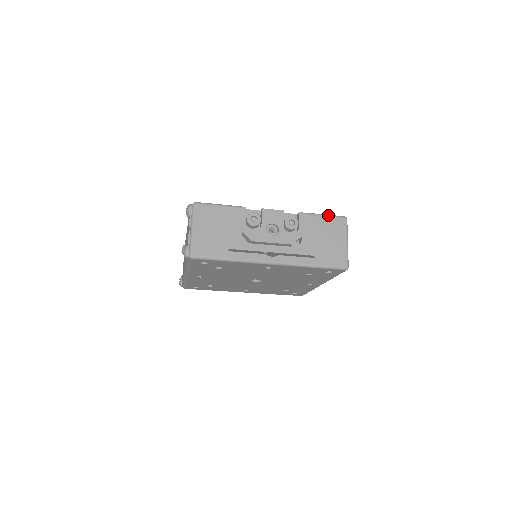
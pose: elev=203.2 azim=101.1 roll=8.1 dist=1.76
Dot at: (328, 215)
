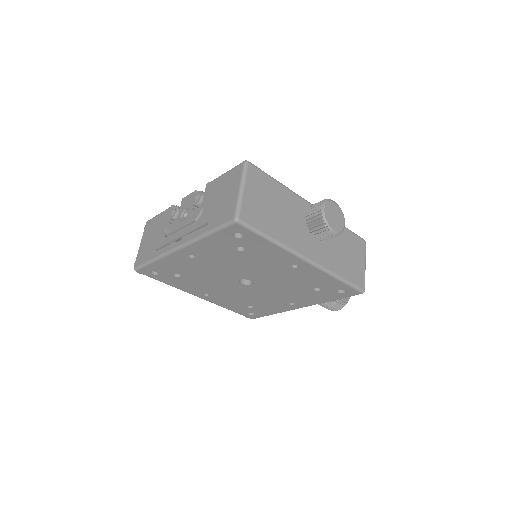
Dot at: (229, 170)
